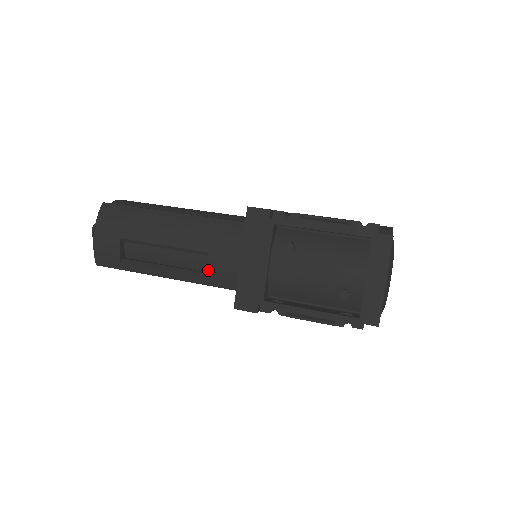
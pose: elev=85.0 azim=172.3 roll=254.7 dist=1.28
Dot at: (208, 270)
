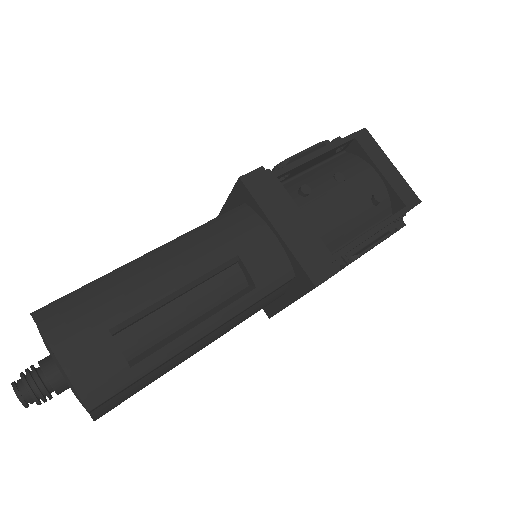
Dot at: (251, 276)
